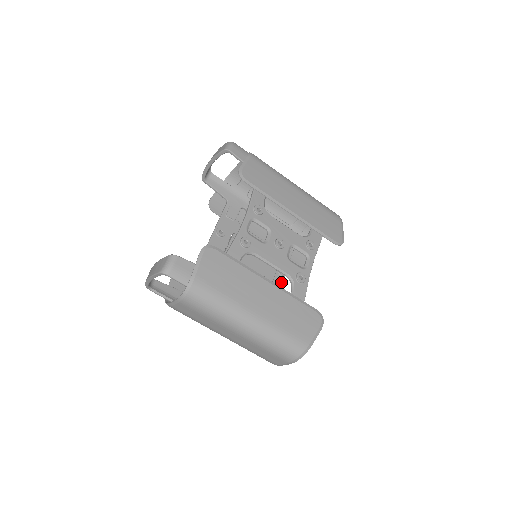
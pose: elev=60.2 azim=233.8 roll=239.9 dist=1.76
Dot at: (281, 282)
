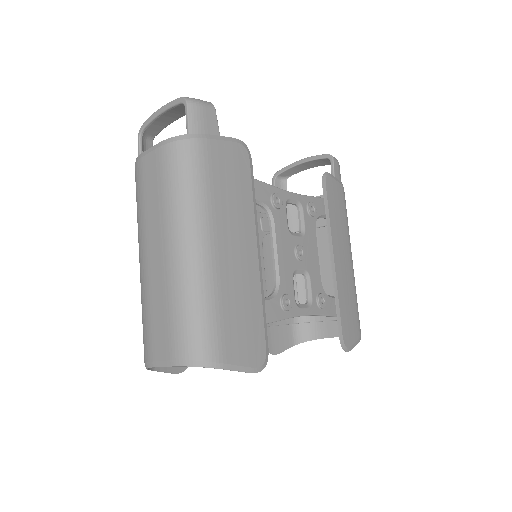
Dot at: occluded
